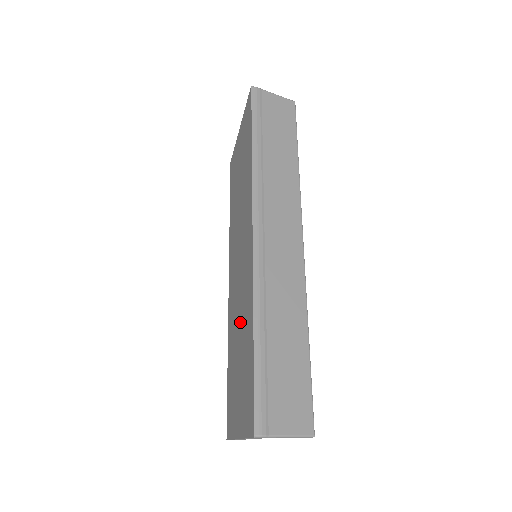
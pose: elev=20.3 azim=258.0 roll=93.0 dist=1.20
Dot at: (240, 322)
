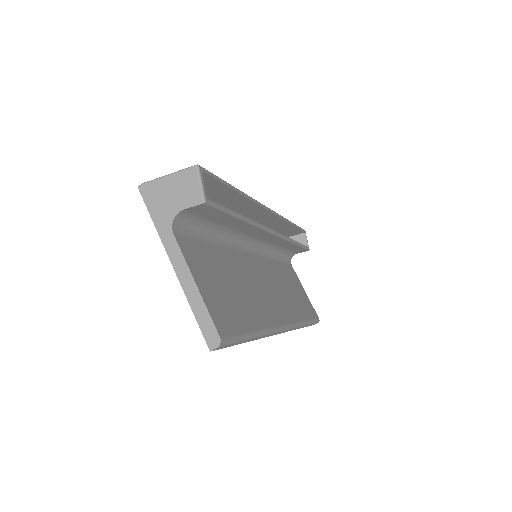
Dot at: occluded
